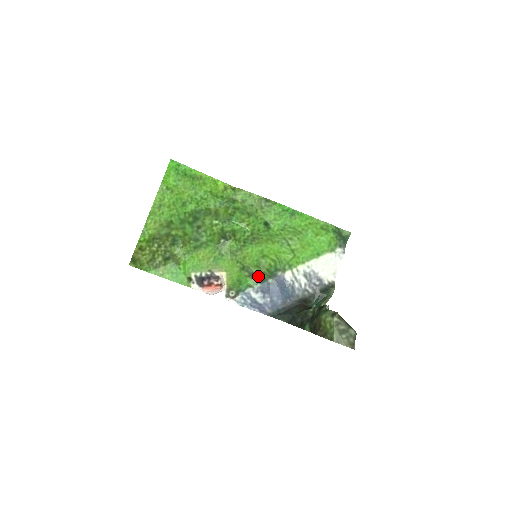
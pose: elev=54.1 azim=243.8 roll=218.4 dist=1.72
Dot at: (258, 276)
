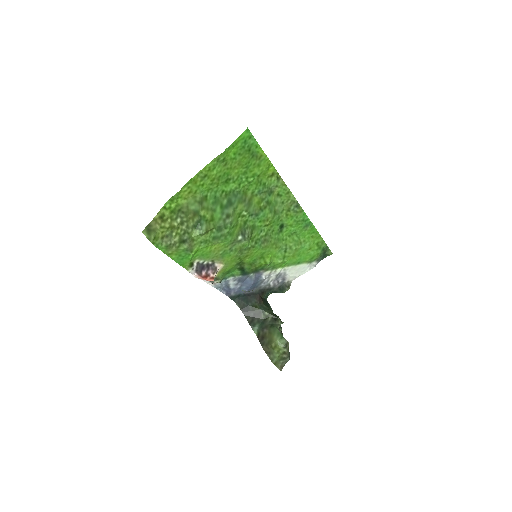
Dot at: (245, 270)
